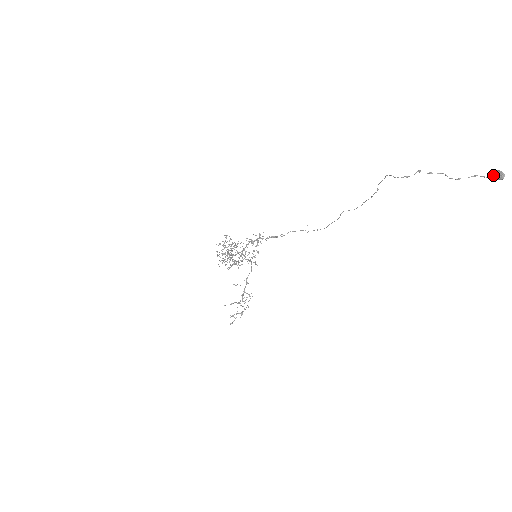
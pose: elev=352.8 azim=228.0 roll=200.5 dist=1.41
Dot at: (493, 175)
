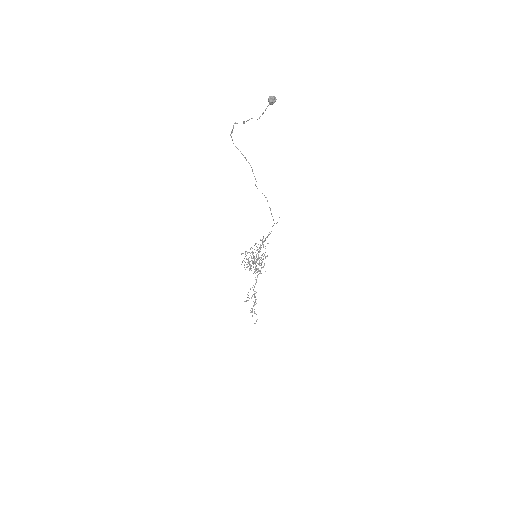
Dot at: (271, 102)
